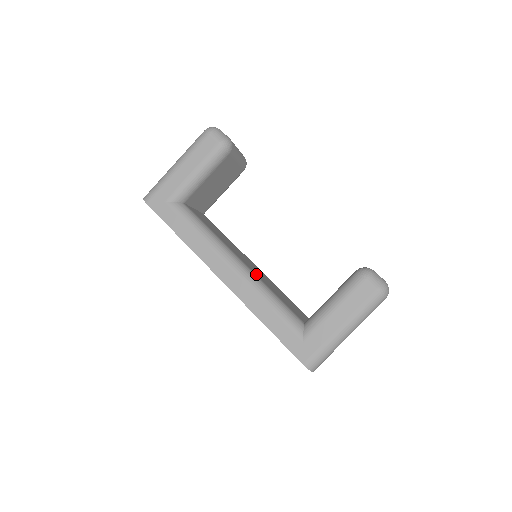
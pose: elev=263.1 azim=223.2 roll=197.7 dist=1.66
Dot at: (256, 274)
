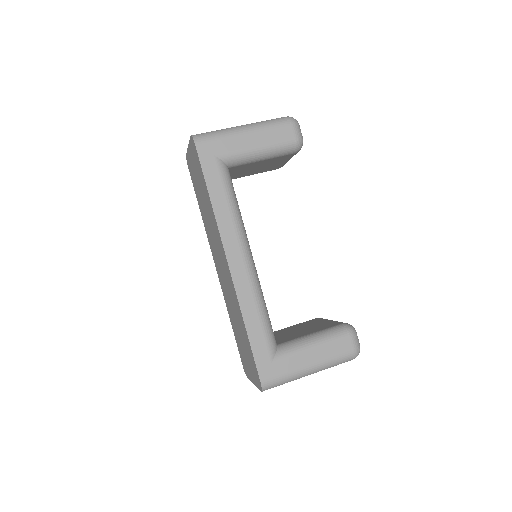
Dot at: occluded
